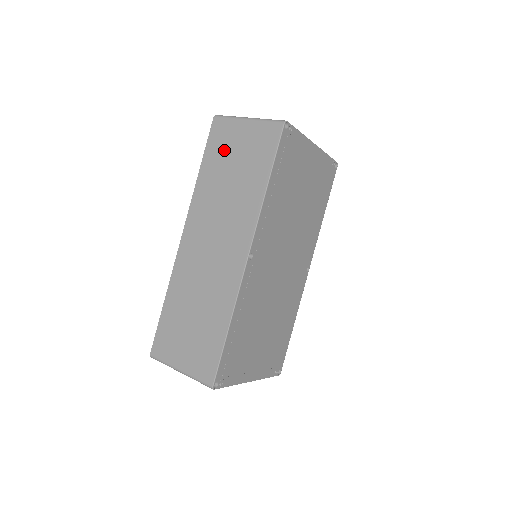
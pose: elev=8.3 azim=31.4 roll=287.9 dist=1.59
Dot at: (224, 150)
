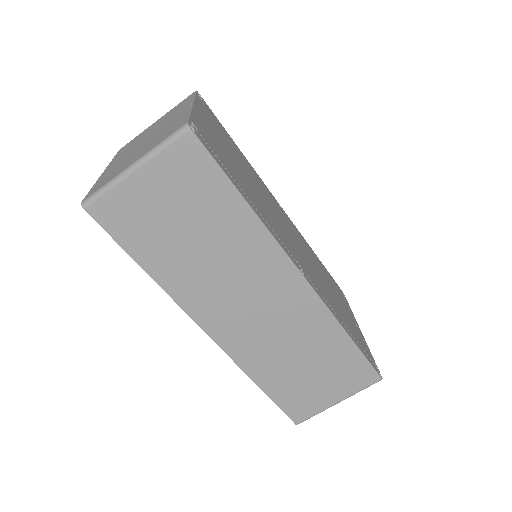
Dot at: (148, 225)
